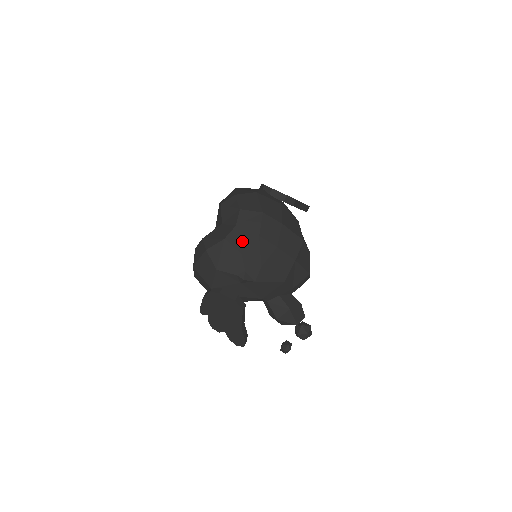
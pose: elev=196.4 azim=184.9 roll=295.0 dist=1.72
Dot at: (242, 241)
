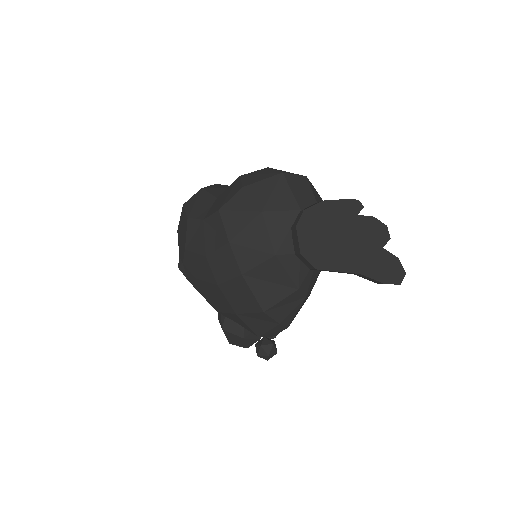
Dot at: (194, 240)
